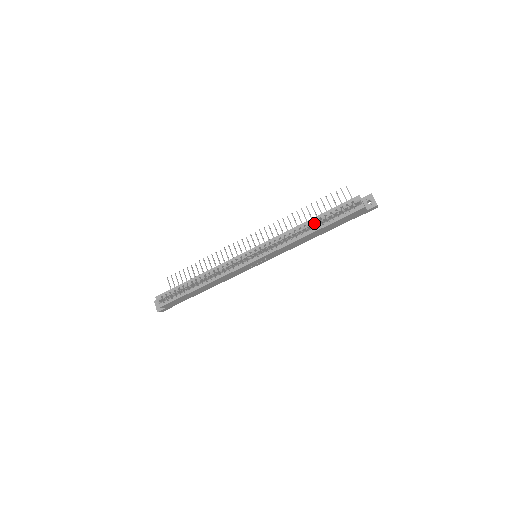
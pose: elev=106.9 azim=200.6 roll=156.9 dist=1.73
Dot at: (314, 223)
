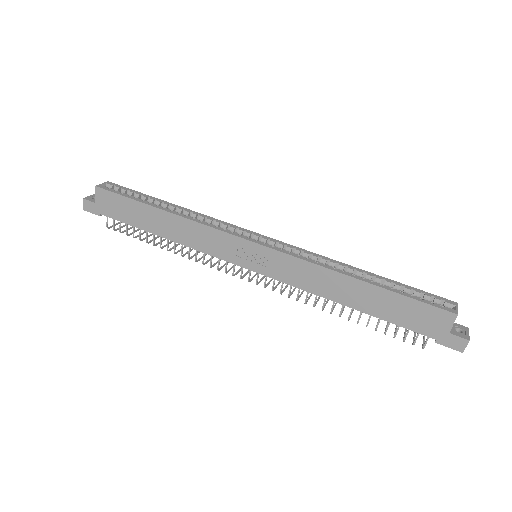
Dot at: (370, 278)
